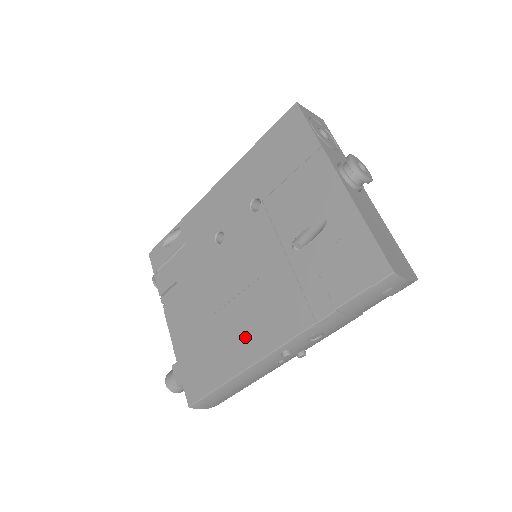
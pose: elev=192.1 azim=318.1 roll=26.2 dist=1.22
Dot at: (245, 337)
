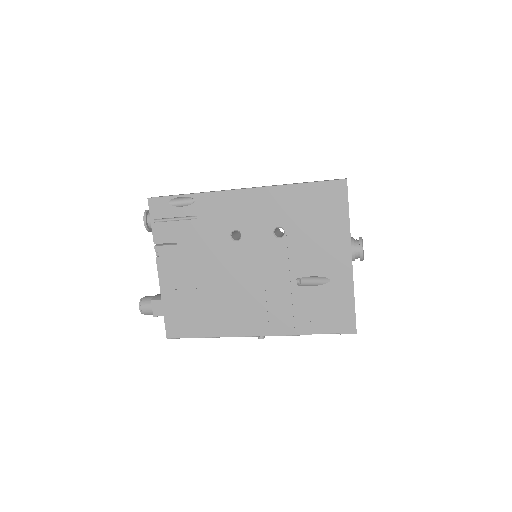
Dot at: (236, 318)
